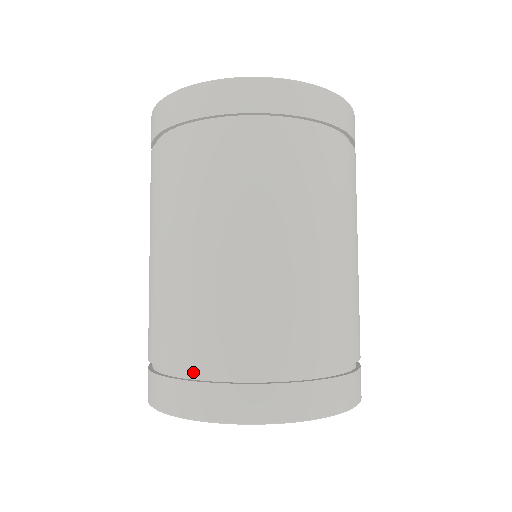
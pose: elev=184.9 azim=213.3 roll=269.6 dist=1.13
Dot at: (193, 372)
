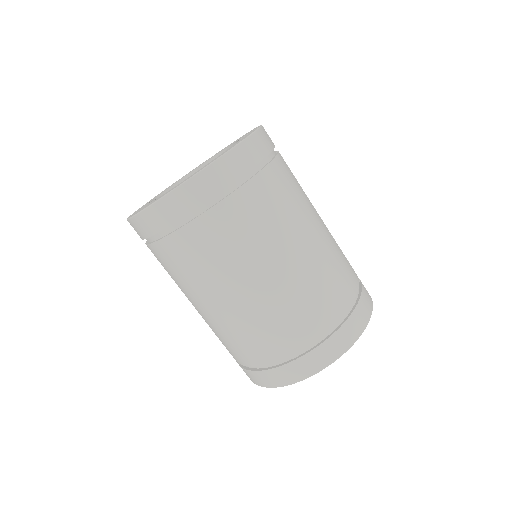
Dot at: occluded
